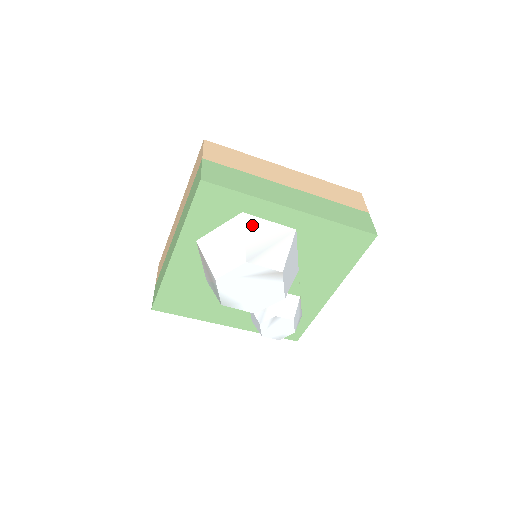
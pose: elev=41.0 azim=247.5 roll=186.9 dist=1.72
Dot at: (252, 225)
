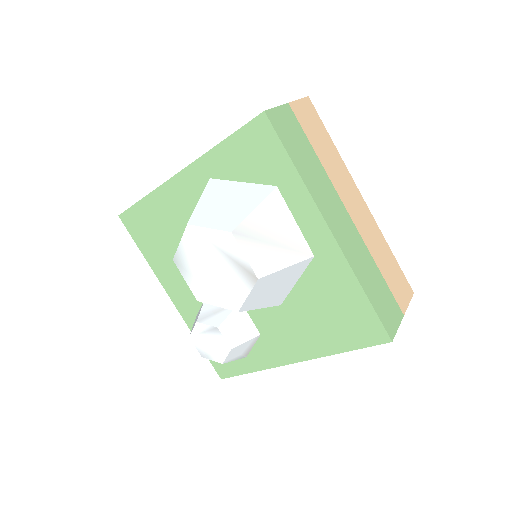
Dot at: (274, 207)
